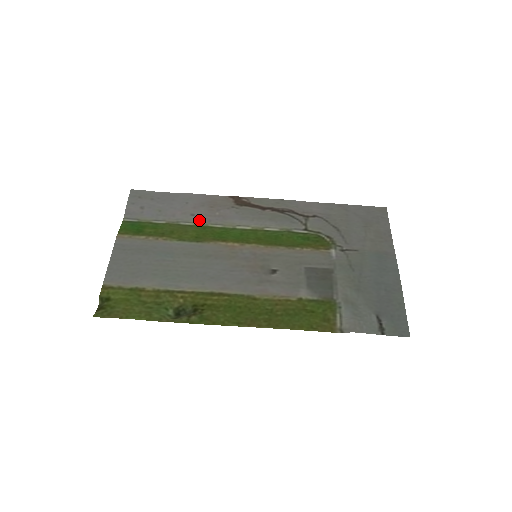
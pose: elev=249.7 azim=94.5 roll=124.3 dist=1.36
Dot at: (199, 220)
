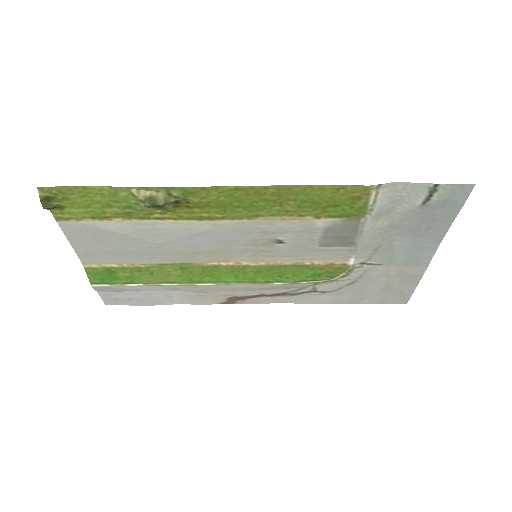
Dot at: (185, 287)
